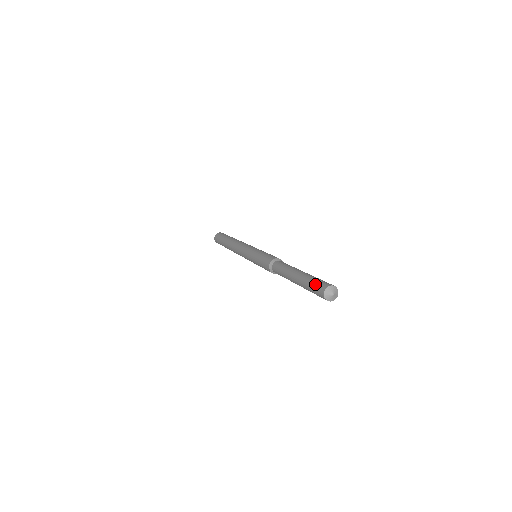
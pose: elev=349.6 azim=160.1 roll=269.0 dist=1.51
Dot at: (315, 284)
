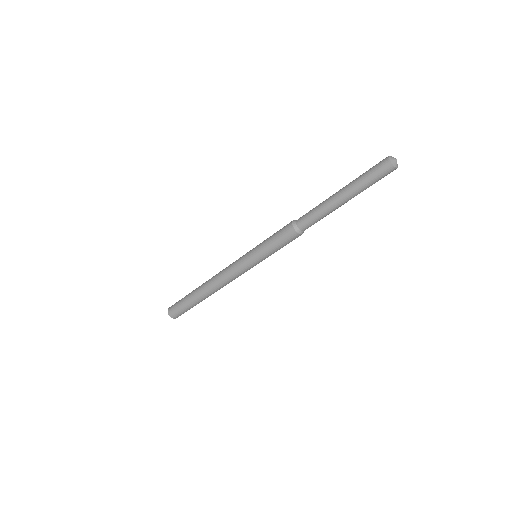
Dot at: (373, 166)
